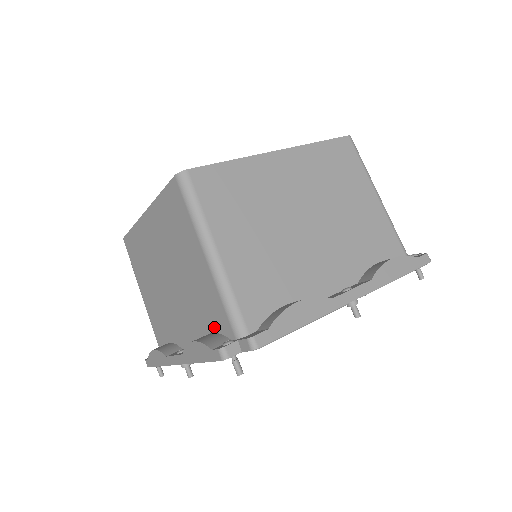
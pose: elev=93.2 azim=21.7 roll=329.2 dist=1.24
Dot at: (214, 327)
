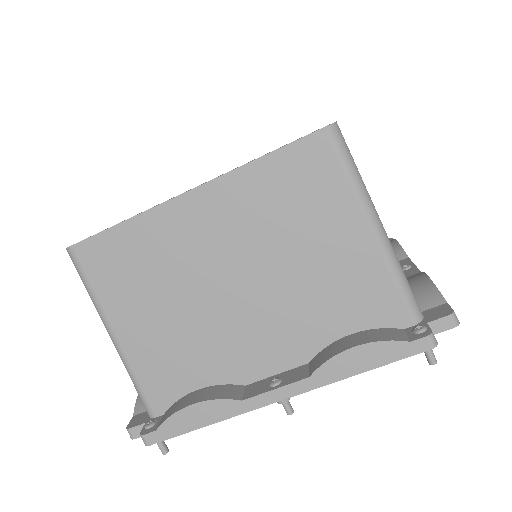
Dot at: (362, 324)
